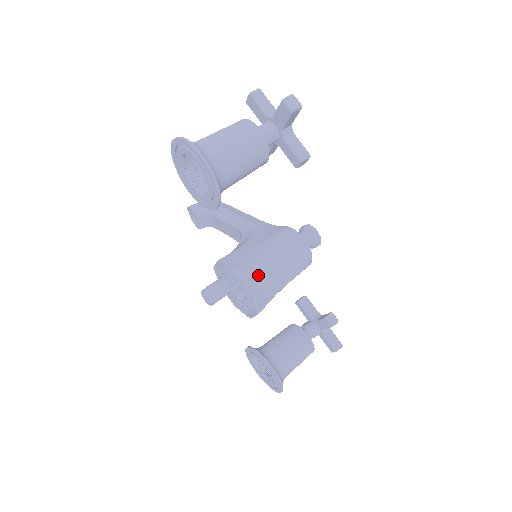
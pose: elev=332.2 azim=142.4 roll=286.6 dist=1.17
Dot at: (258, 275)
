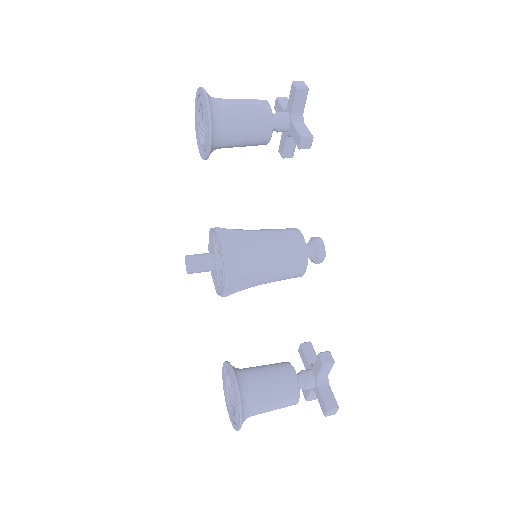
Dot at: (238, 239)
